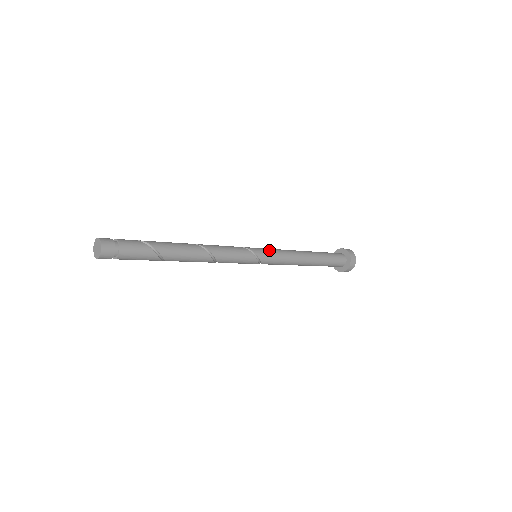
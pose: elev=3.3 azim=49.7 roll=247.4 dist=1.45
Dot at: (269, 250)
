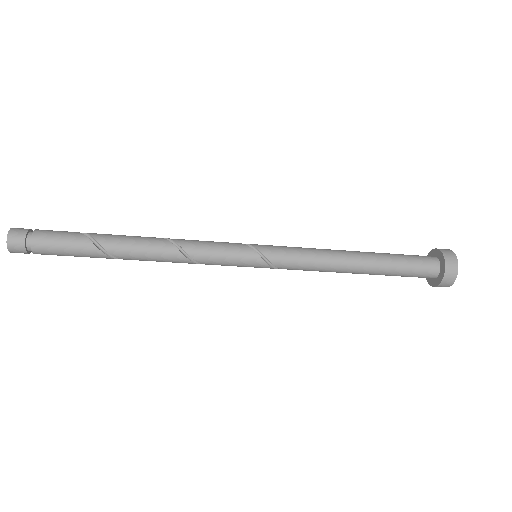
Dot at: occluded
